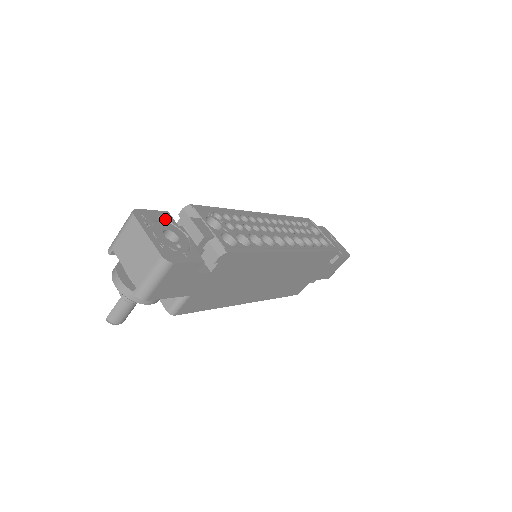
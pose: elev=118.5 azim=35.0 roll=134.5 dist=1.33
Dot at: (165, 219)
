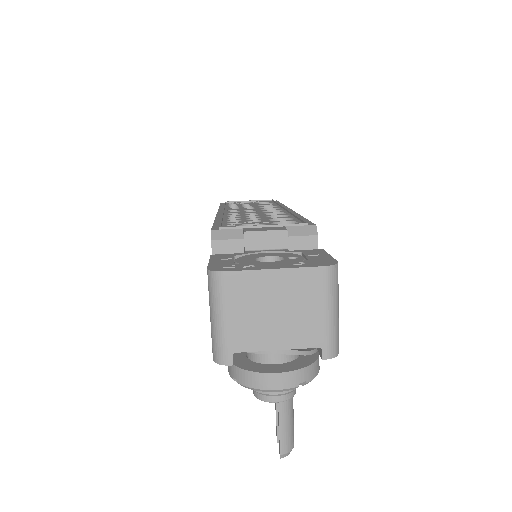
Dot at: (230, 257)
